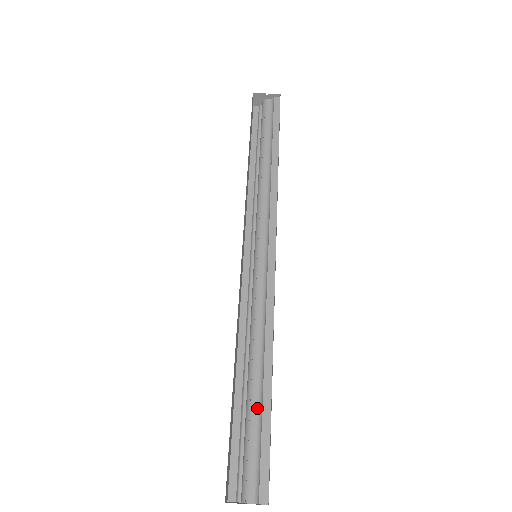
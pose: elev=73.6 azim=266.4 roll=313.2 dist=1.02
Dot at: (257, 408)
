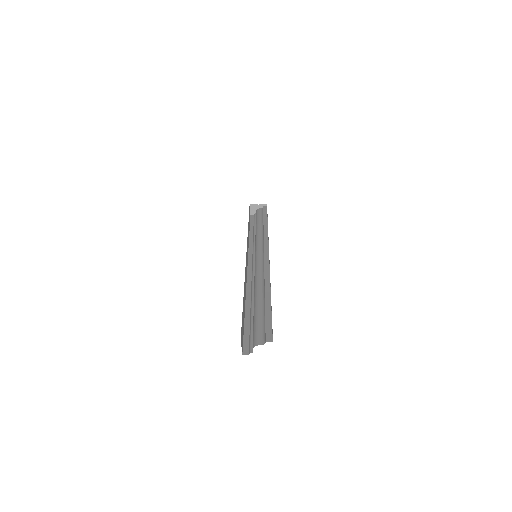
Dot at: (261, 309)
